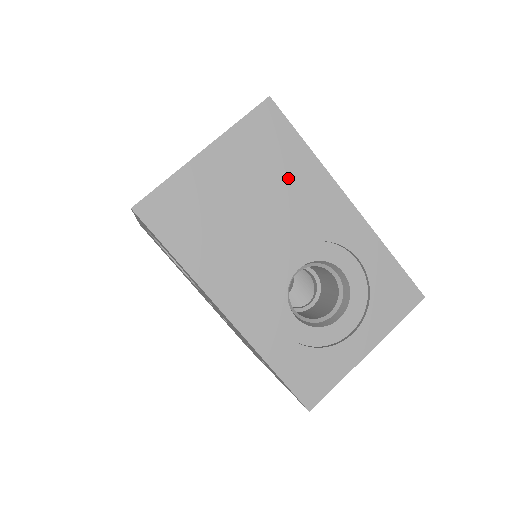
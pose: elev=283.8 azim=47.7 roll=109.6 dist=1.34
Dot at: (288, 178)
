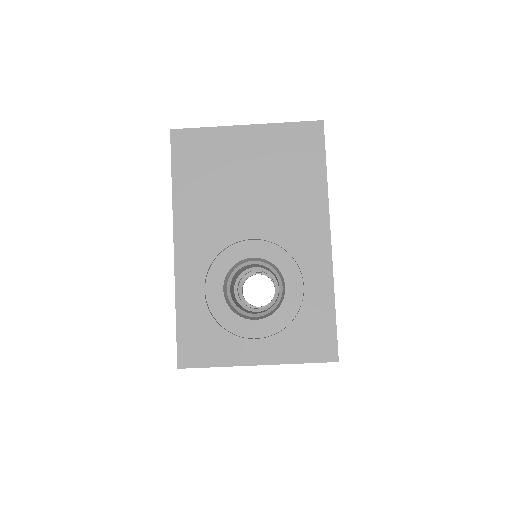
Dot at: (294, 186)
